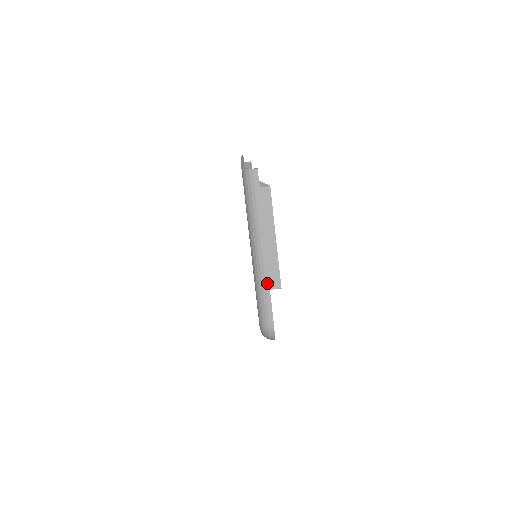
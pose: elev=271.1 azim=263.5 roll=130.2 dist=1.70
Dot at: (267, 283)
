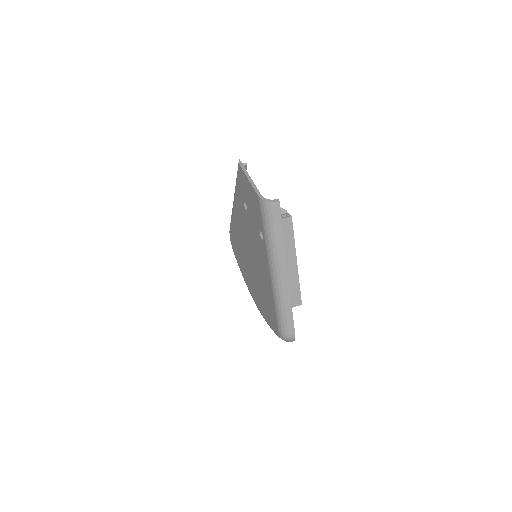
Dot at: (289, 303)
